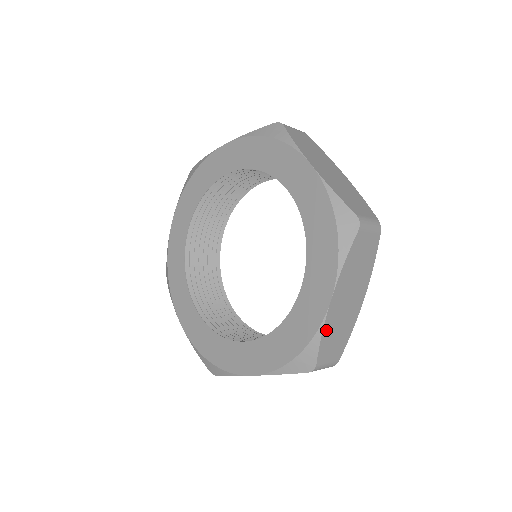
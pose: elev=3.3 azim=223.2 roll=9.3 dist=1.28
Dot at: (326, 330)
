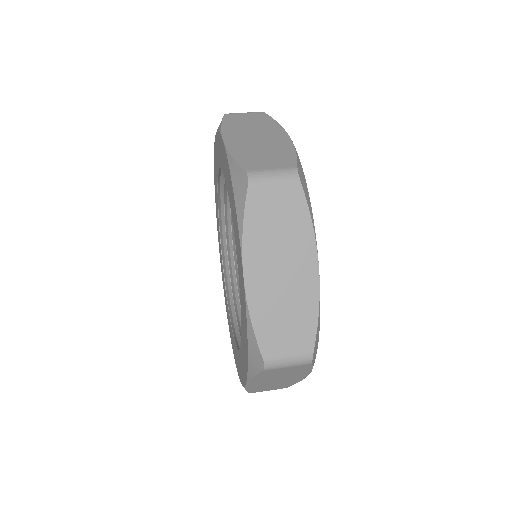
Dot at: (251, 388)
